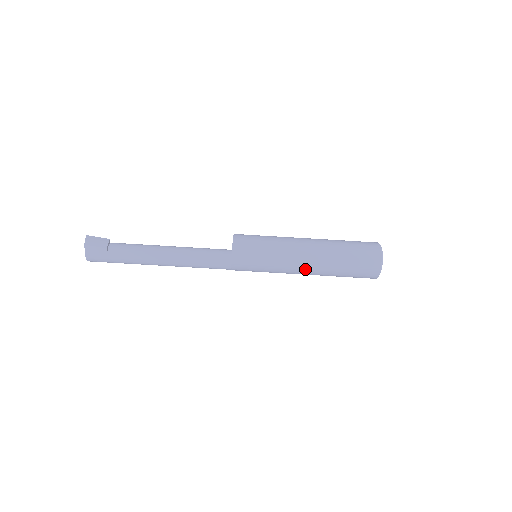
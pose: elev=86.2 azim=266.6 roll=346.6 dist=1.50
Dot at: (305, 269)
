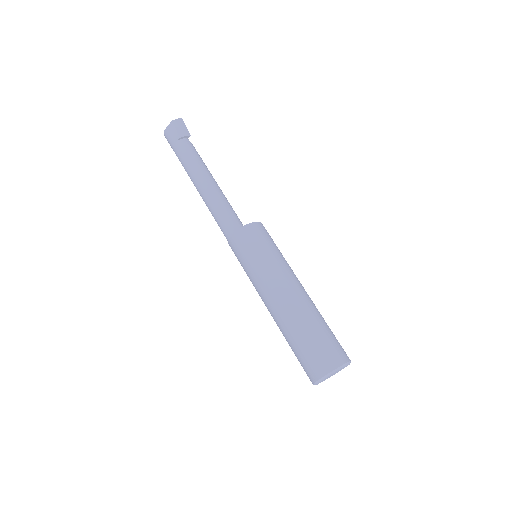
Dot at: (270, 305)
